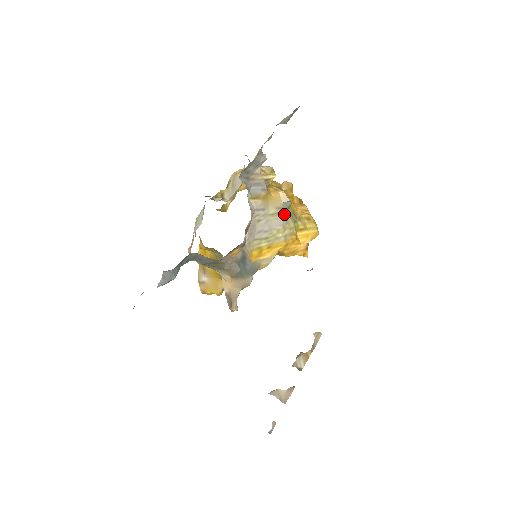
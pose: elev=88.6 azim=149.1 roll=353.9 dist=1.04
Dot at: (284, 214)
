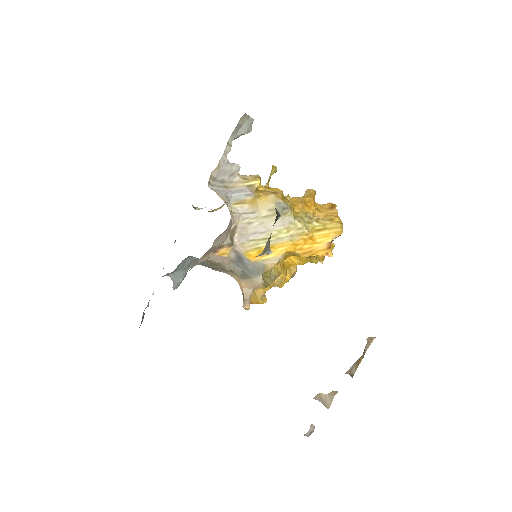
Dot at: (282, 215)
